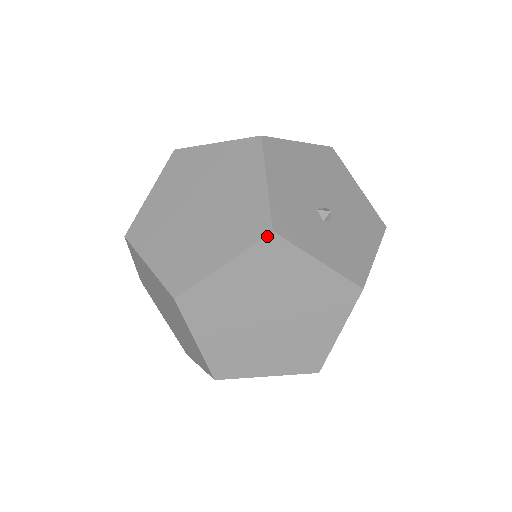
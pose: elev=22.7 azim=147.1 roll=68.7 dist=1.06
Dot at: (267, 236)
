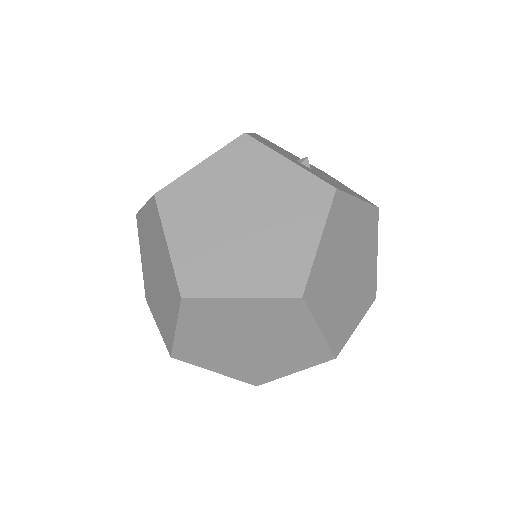
Dot at: (240, 137)
